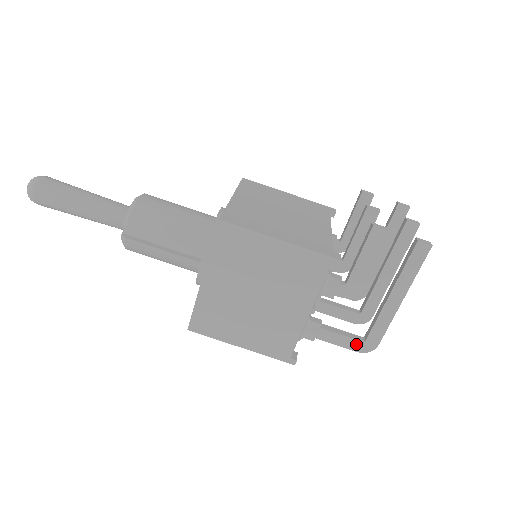
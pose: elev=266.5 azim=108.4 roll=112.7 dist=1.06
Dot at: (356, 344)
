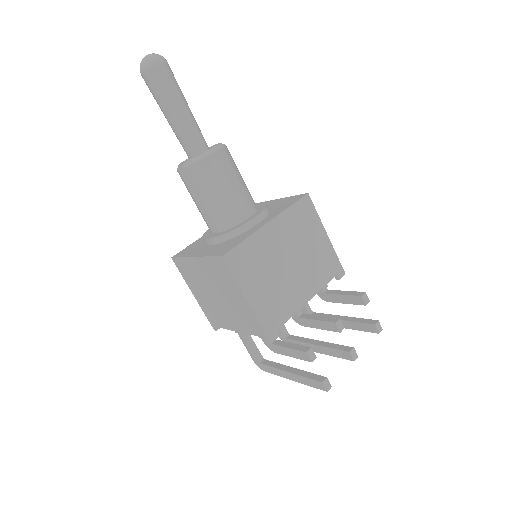
Dot at: (255, 358)
